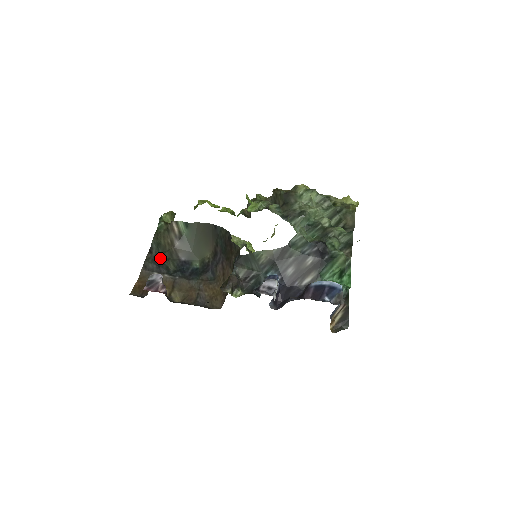
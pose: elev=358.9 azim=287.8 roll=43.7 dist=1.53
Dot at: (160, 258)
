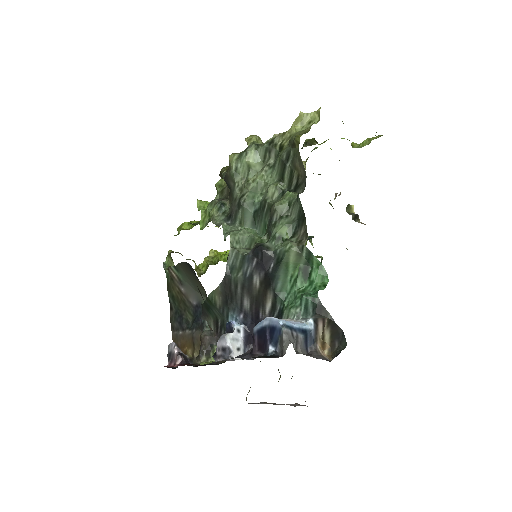
Dot at: (179, 312)
